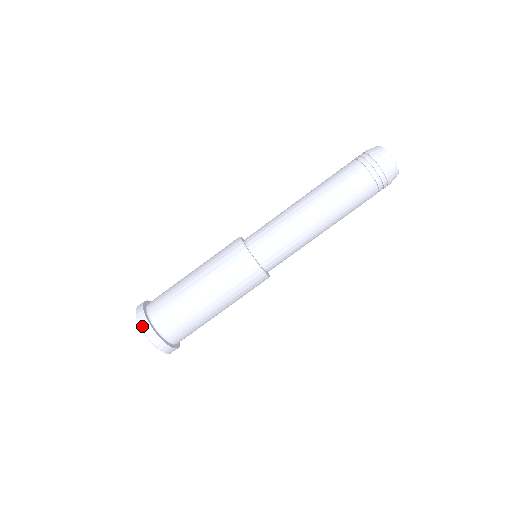
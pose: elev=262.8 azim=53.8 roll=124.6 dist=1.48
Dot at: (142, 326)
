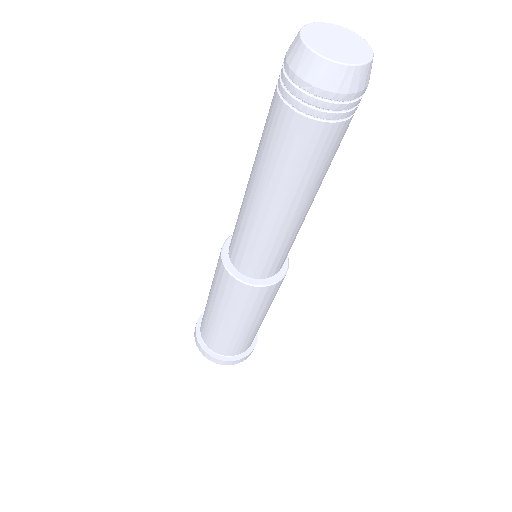
Dot at: occluded
